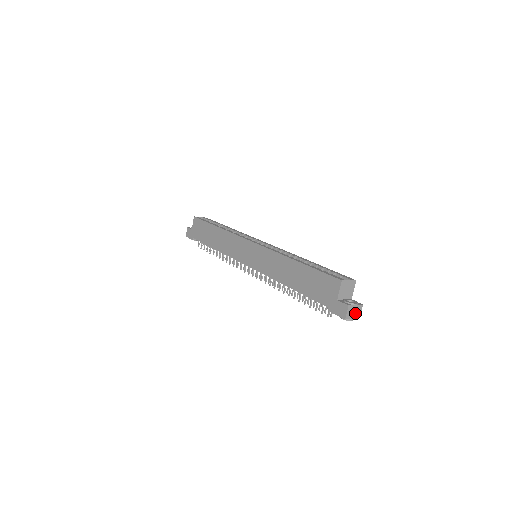
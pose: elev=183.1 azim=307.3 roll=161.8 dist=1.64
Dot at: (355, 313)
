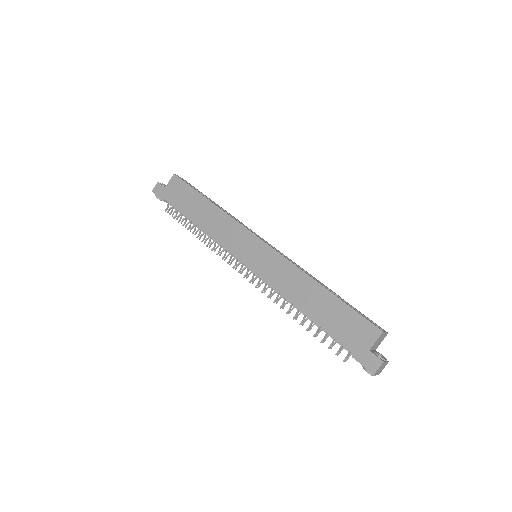
Dot at: (381, 369)
